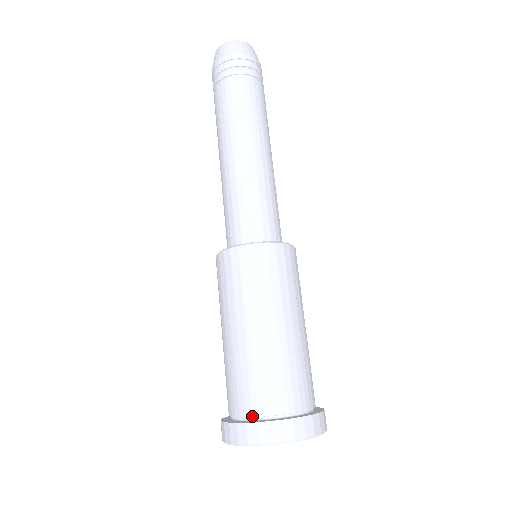
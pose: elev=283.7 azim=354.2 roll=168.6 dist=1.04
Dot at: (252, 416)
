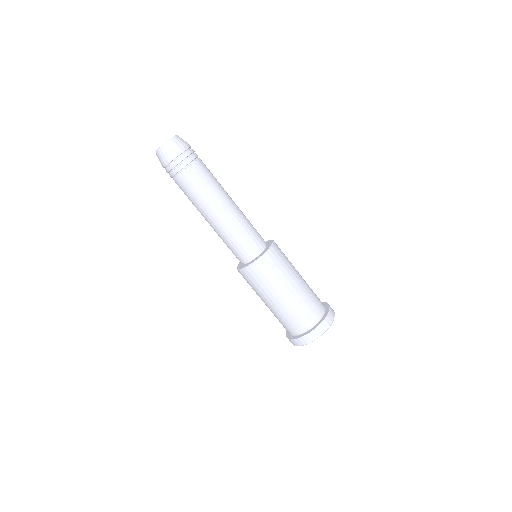
Dot at: (310, 327)
